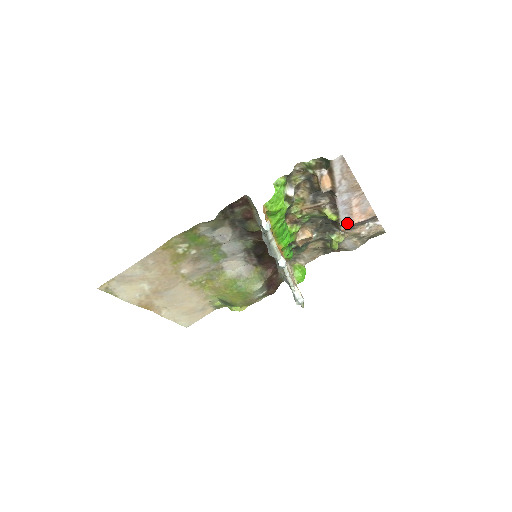
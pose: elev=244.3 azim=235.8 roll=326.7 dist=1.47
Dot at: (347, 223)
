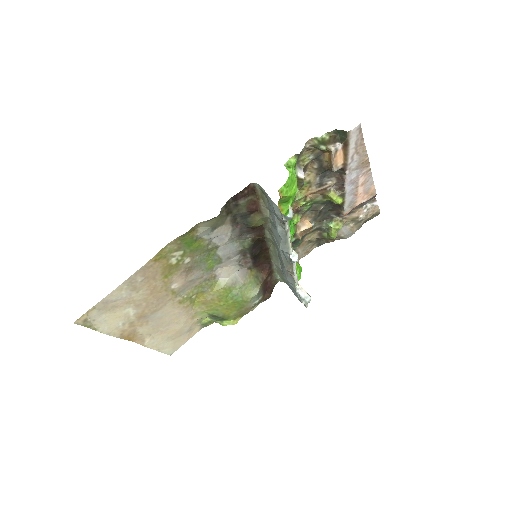
Dot at: (350, 206)
